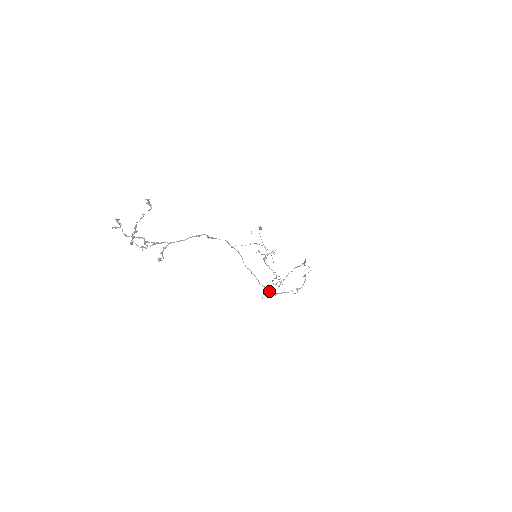
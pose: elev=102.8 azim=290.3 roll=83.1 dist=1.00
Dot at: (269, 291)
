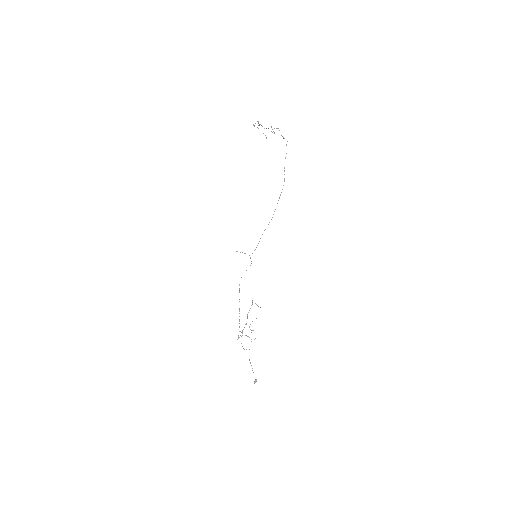
Dot at: (271, 127)
